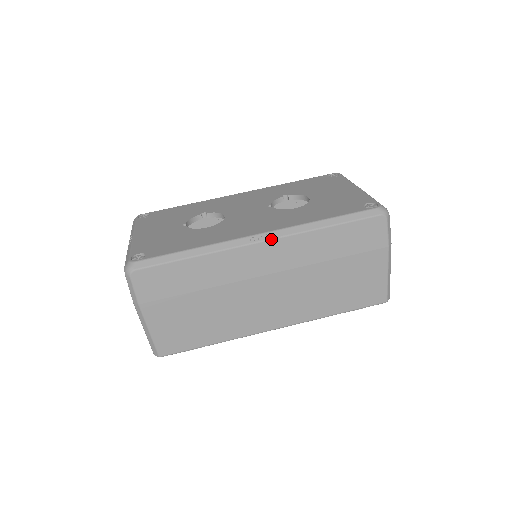
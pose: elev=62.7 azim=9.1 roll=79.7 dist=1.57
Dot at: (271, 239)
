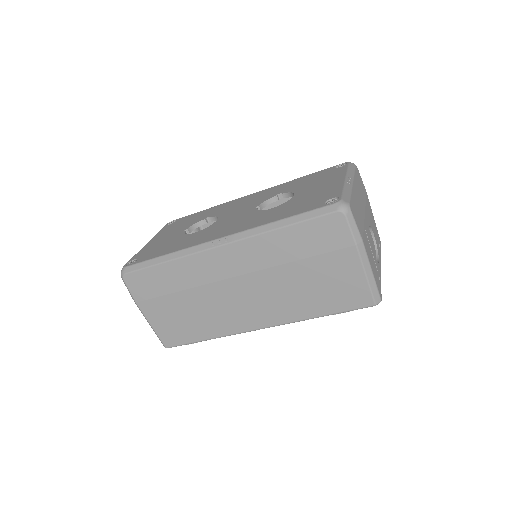
Dot at: (228, 243)
